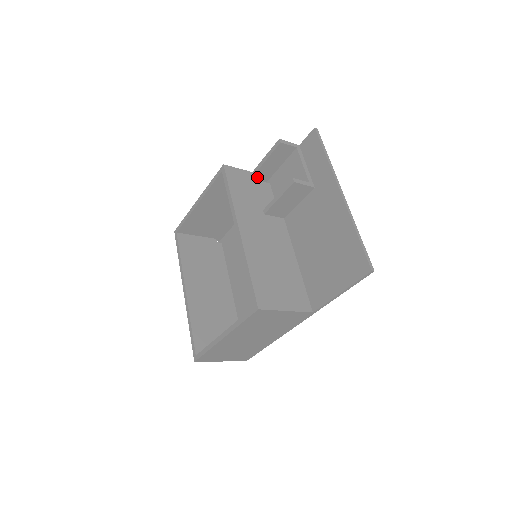
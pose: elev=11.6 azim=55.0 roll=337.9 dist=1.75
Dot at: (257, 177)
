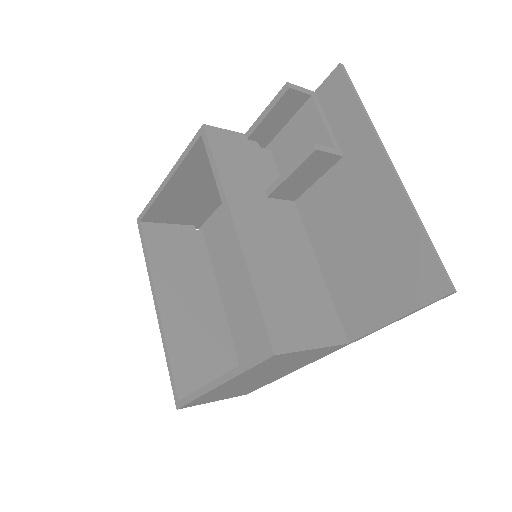
Dot at: (252, 141)
